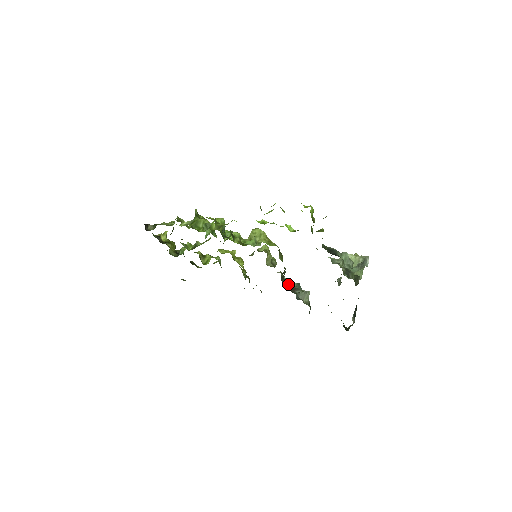
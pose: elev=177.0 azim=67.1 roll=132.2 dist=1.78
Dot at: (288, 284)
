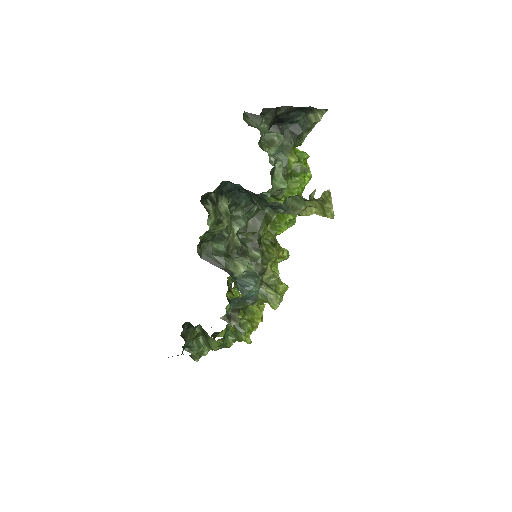
Dot at: (241, 251)
